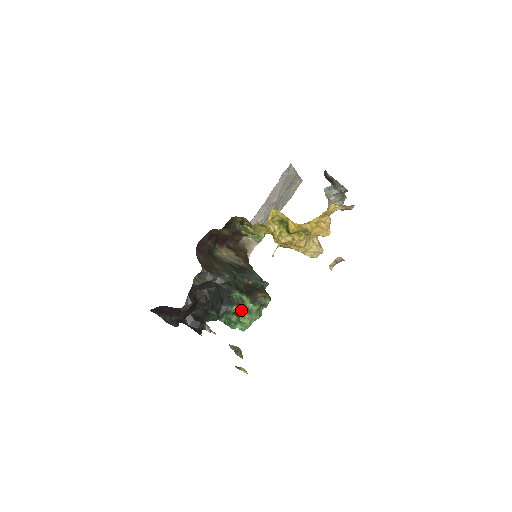
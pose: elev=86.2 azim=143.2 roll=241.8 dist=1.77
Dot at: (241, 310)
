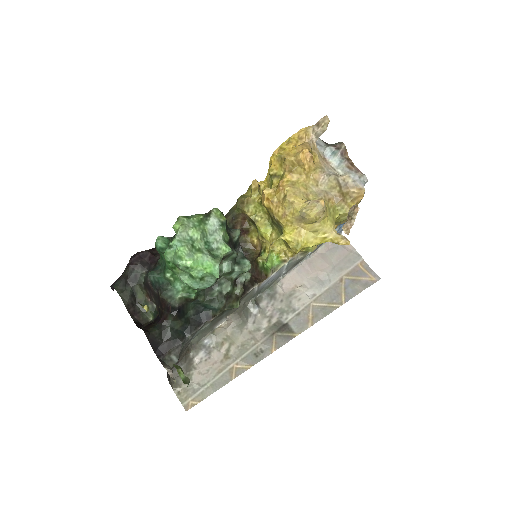
Dot at: occluded
